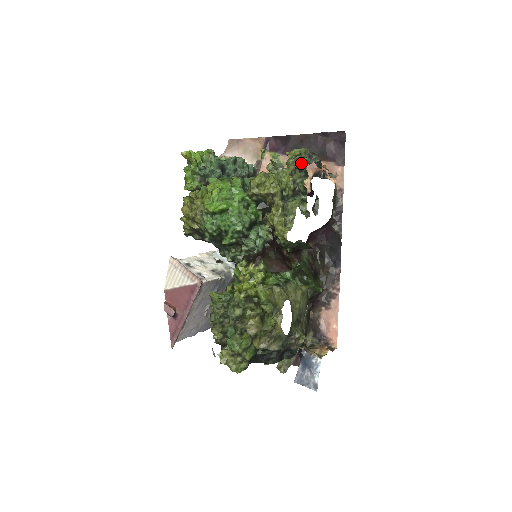
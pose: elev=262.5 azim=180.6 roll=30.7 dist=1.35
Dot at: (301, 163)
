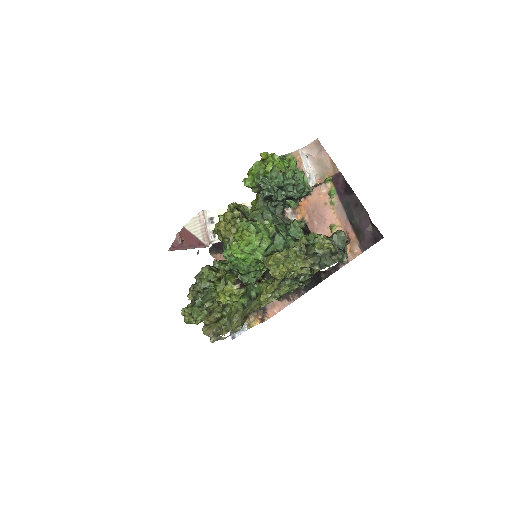
Dot at: (313, 270)
